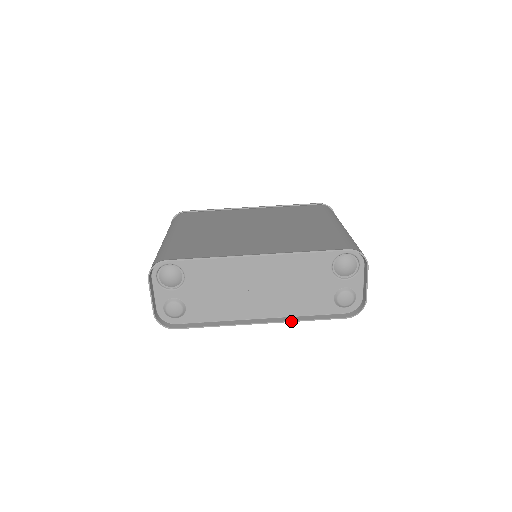
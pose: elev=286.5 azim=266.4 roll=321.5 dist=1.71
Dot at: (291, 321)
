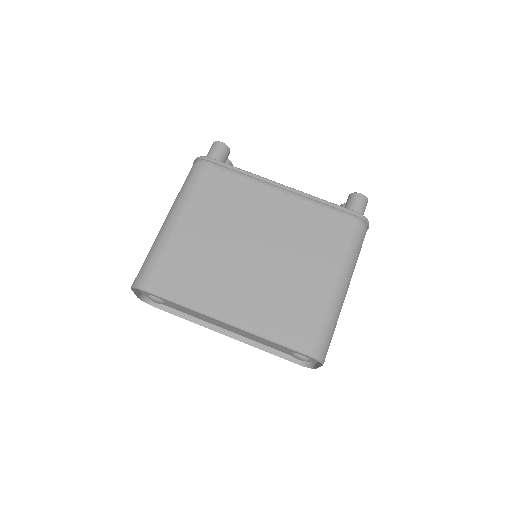
Dot at: (250, 345)
